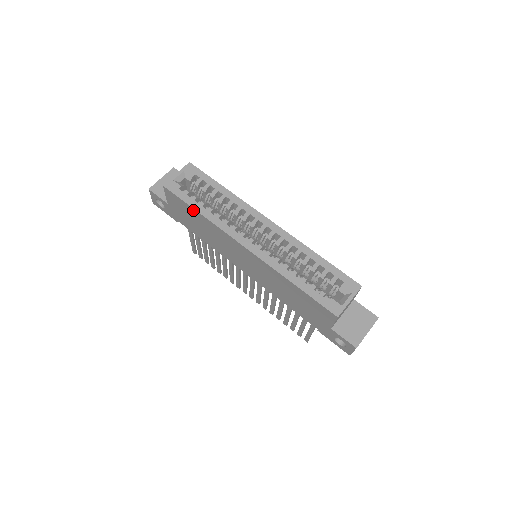
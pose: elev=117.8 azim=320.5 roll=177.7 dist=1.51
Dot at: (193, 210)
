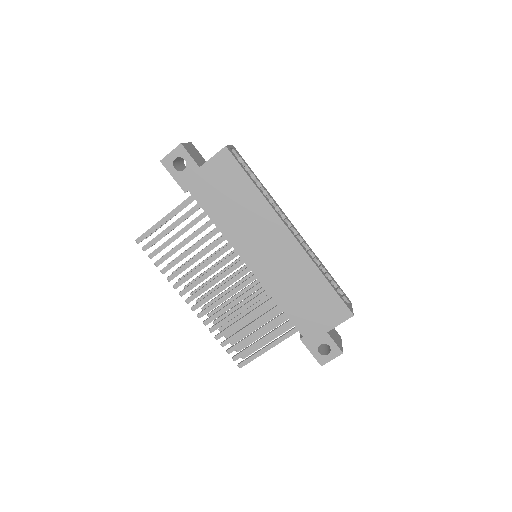
Dot at: (248, 182)
